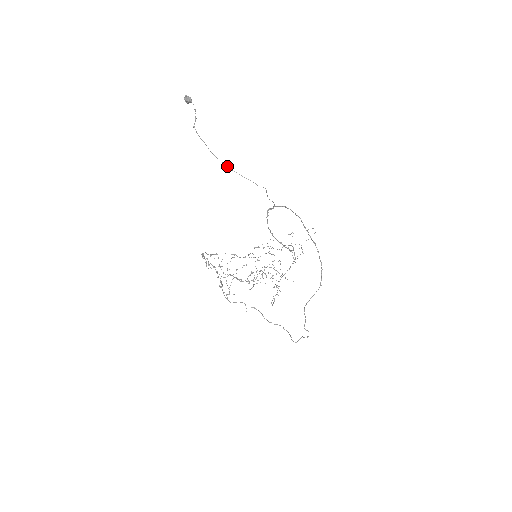
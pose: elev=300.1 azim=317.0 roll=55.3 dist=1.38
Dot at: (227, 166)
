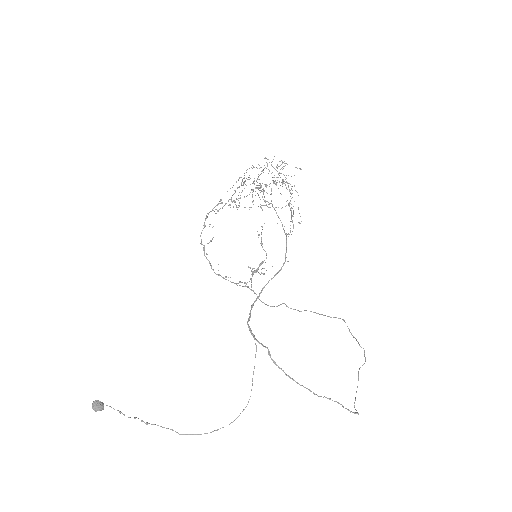
Dot at: (213, 431)
